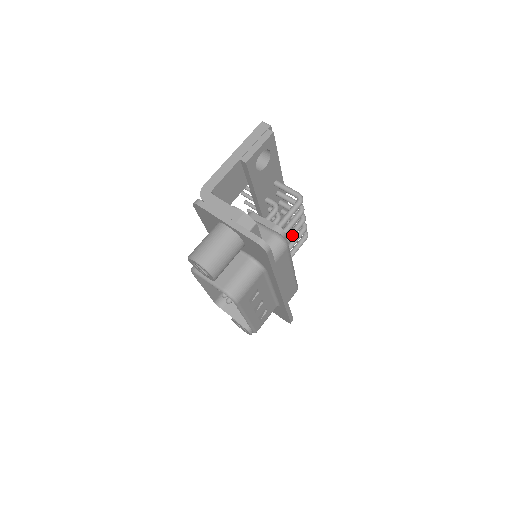
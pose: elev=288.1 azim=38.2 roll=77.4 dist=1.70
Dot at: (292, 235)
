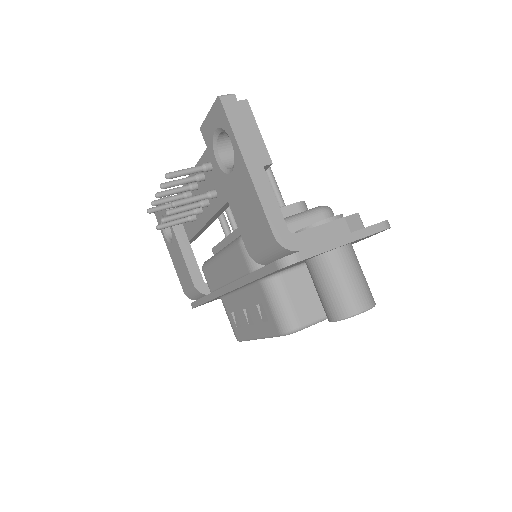
Dot at: occluded
